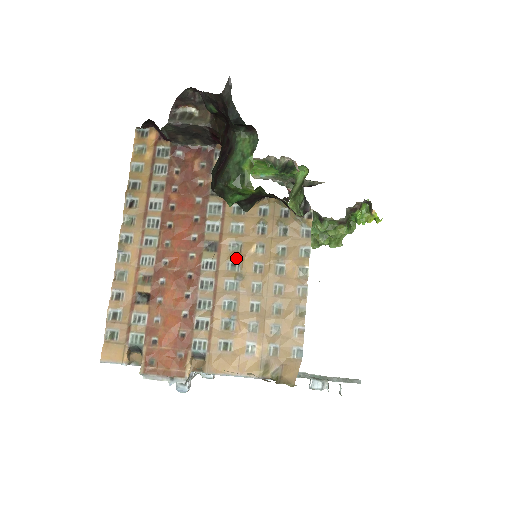
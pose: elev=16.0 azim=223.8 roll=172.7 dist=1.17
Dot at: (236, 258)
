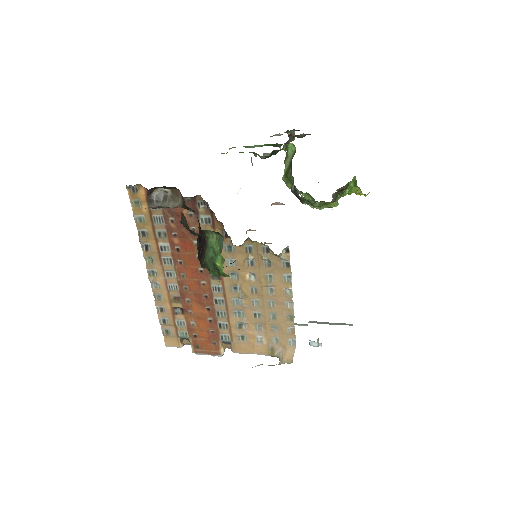
Dot at: (236, 285)
